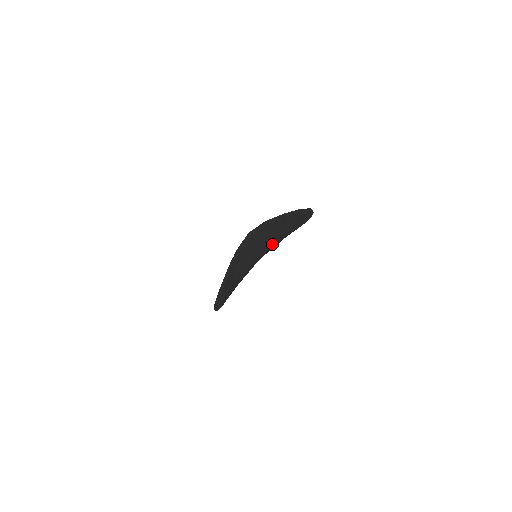
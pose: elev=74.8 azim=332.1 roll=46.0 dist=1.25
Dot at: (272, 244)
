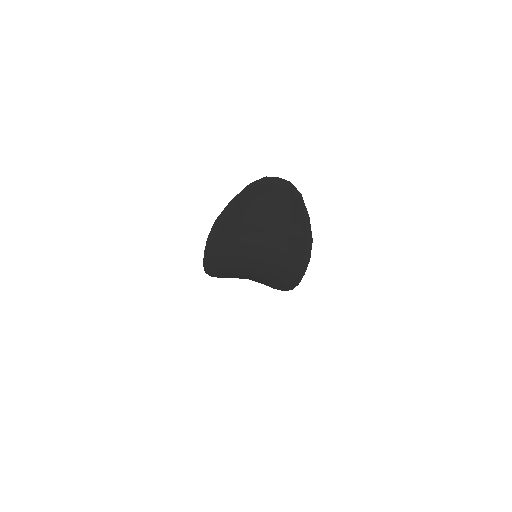
Dot at: (274, 242)
